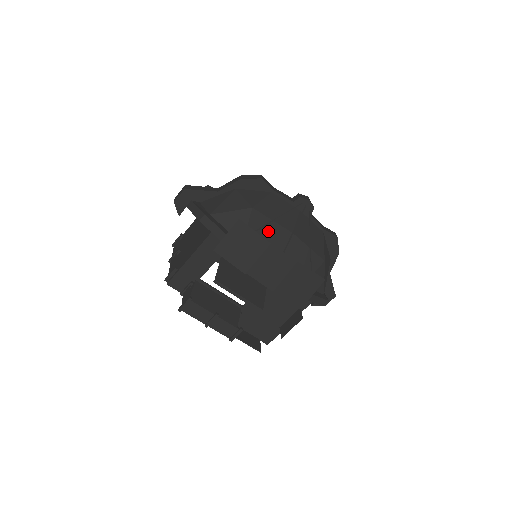
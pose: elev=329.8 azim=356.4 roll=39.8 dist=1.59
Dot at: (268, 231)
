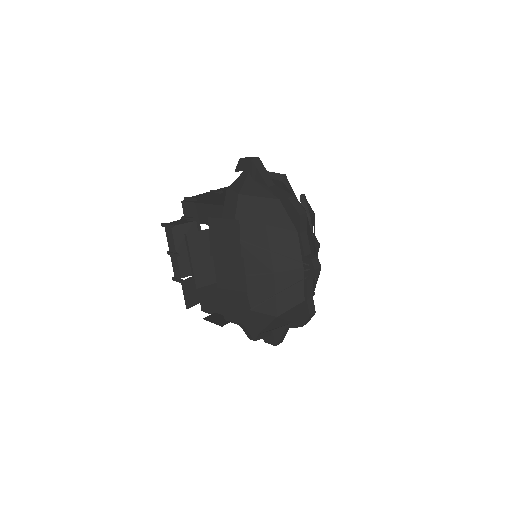
Dot at: (259, 251)
